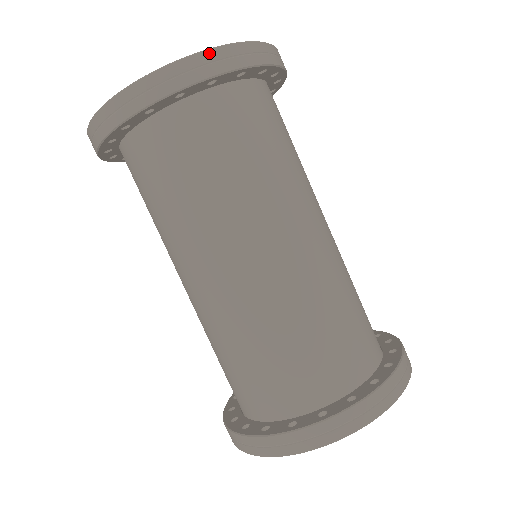
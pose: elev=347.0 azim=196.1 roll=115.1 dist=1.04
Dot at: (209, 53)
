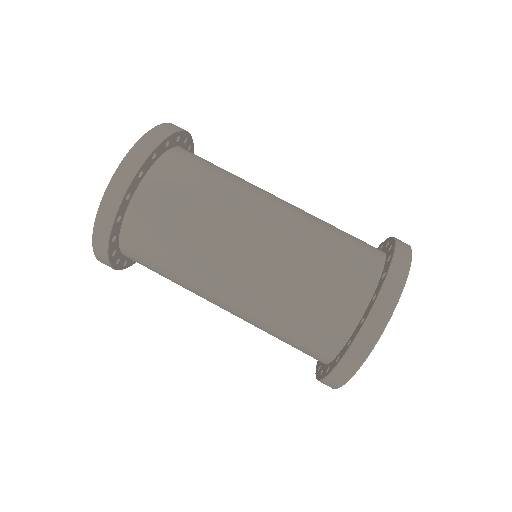
Dot at: (100, 211)
